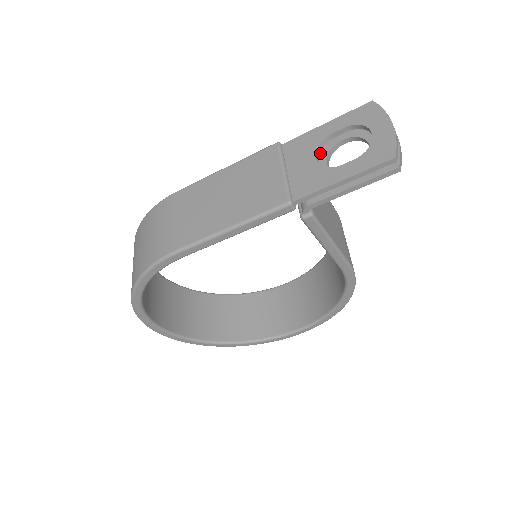
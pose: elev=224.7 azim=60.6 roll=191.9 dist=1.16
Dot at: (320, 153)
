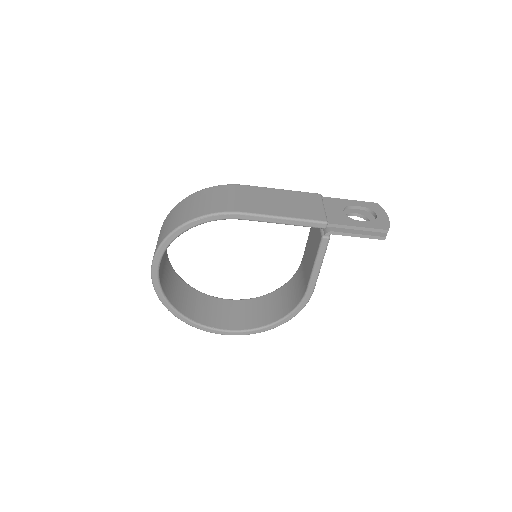
Dot at: occluded
